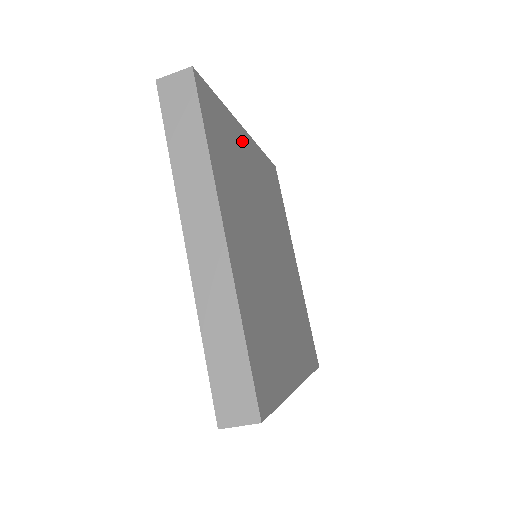
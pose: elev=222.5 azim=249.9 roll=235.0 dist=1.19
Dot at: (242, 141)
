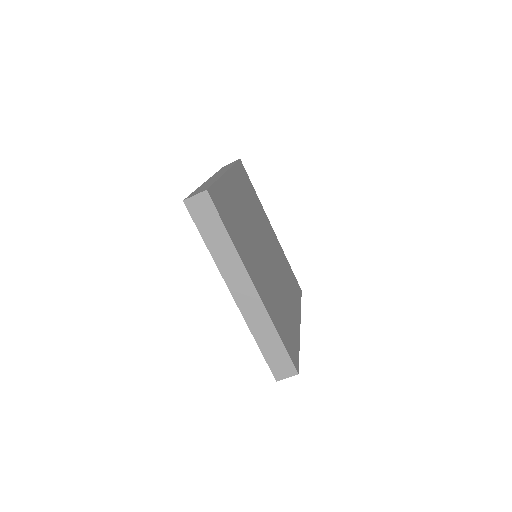
Dot at: (230, 188)
